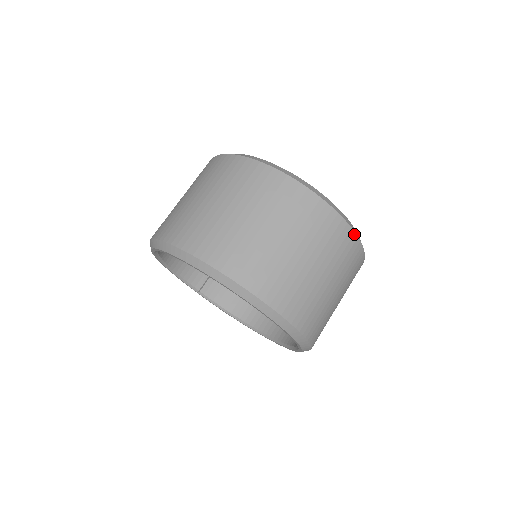
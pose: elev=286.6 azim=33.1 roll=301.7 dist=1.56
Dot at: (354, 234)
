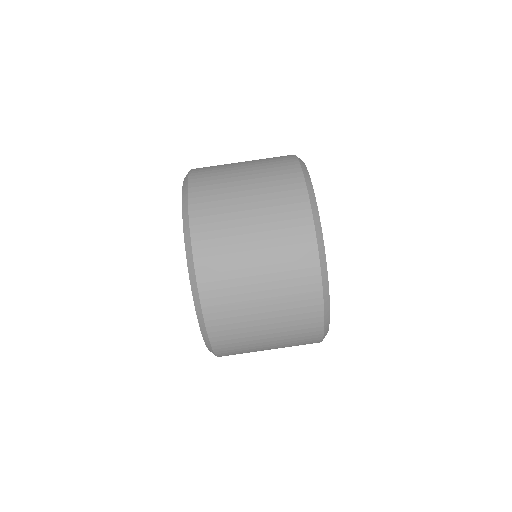
Dot at: (318, 267)
